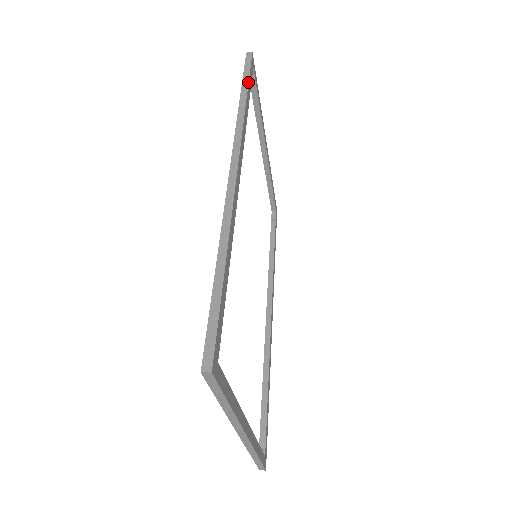
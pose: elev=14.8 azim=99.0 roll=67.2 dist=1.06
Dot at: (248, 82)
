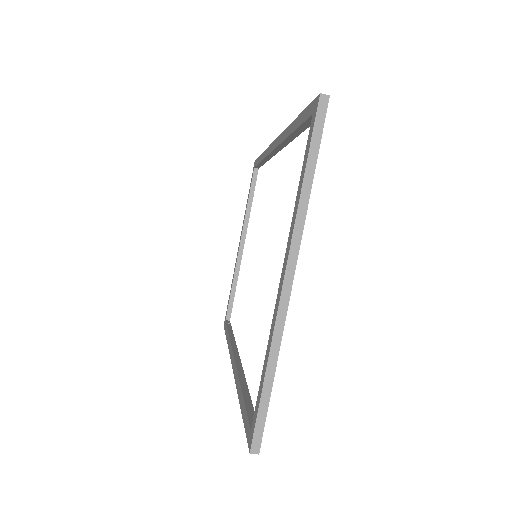
Dot at: occluded
